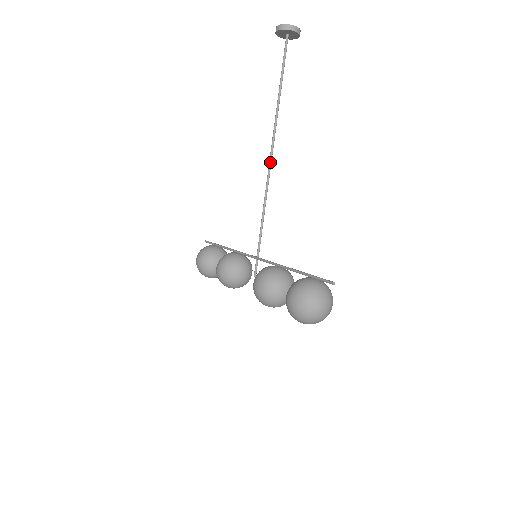
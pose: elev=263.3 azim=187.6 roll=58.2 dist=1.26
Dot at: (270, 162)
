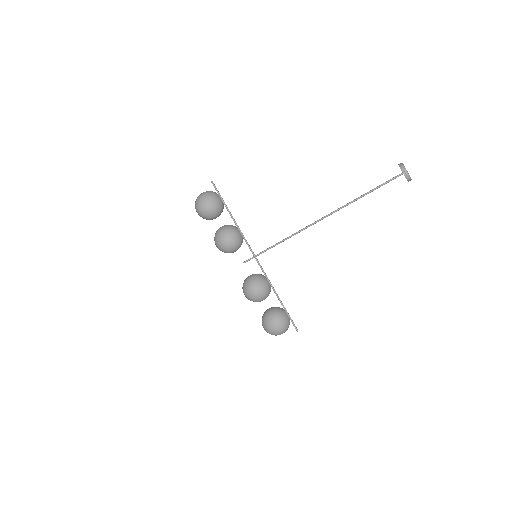
Dot at: occluded
